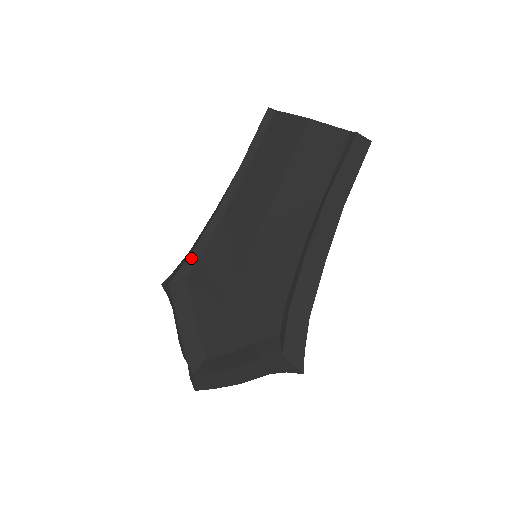
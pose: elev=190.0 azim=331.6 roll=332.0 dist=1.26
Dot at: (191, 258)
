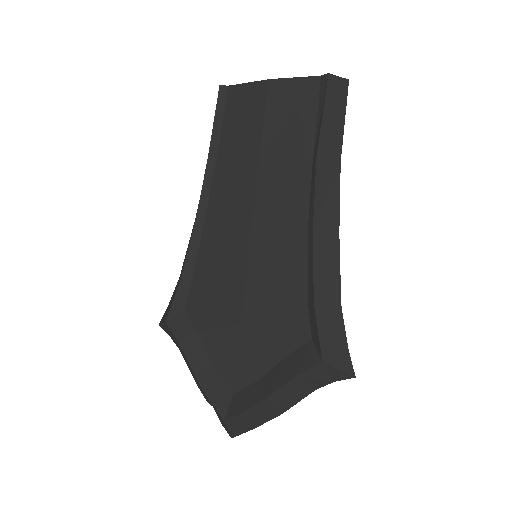
Dot at: (182, 283)
